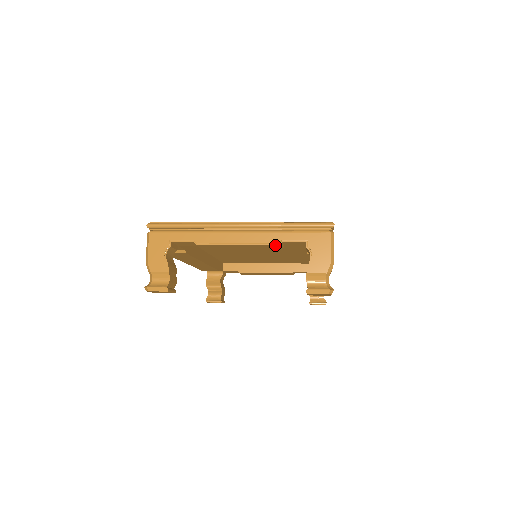
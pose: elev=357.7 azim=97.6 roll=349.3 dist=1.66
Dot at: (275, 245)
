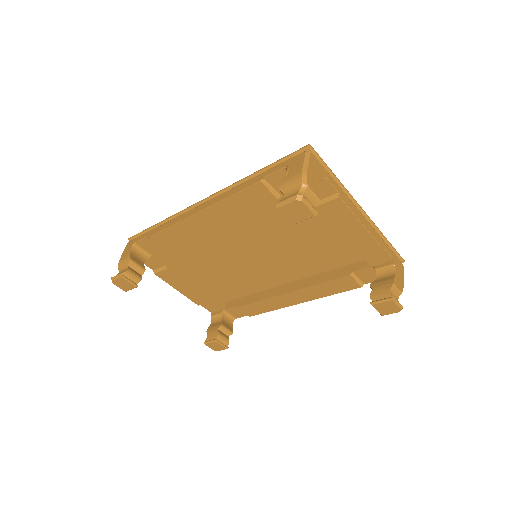
Dot at: (378, 246)
